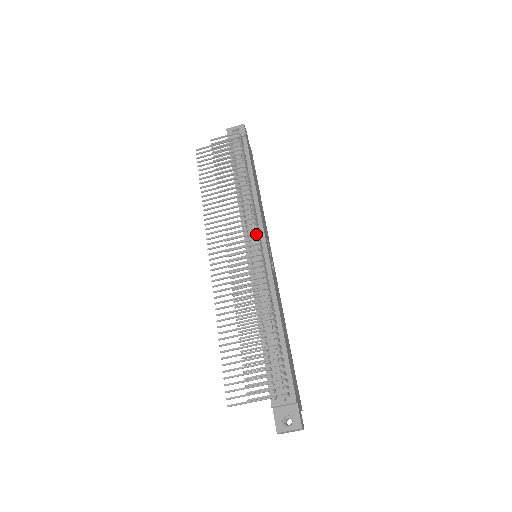
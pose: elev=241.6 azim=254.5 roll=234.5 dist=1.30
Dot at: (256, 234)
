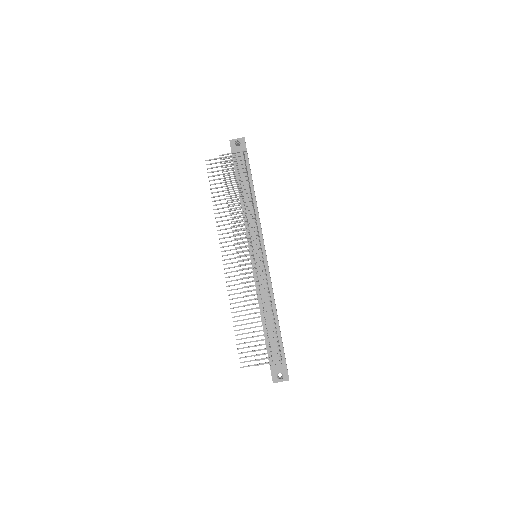
Dot at: (257, 241)
